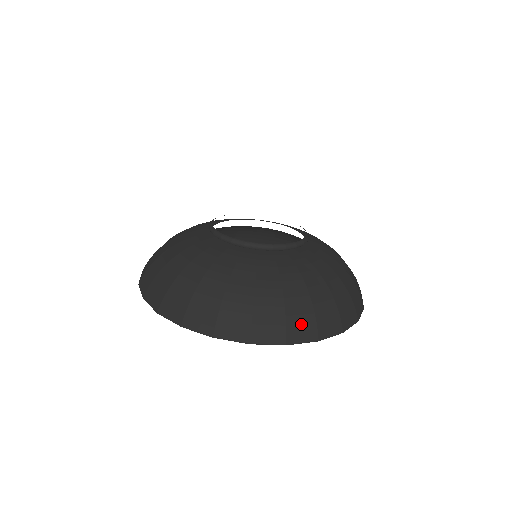
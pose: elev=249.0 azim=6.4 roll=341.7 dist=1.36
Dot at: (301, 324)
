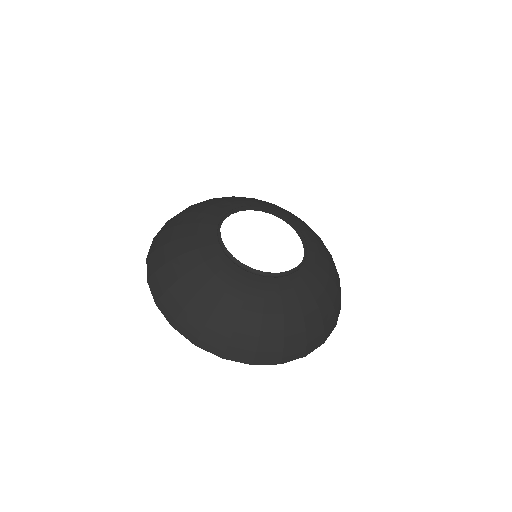
Dot at: (295, 348)
